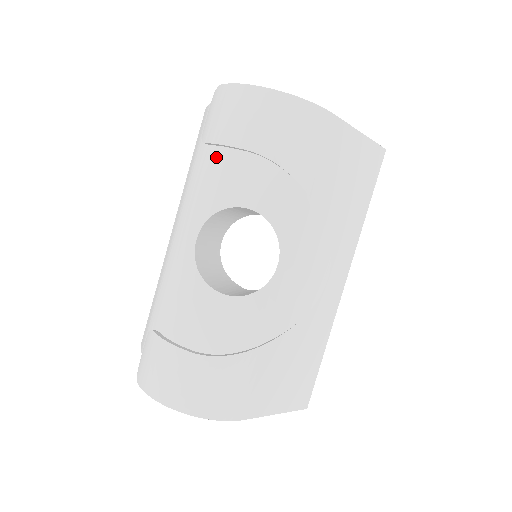
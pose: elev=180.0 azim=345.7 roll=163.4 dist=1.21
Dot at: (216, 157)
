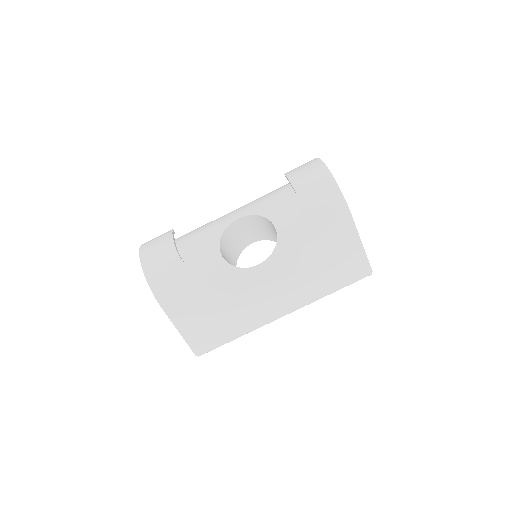
Dot at: (288, 192)
